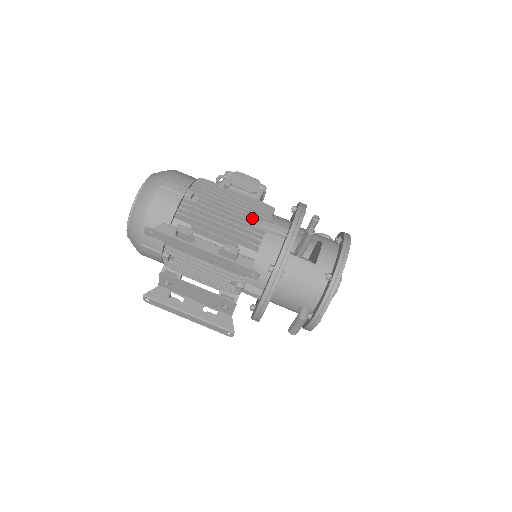
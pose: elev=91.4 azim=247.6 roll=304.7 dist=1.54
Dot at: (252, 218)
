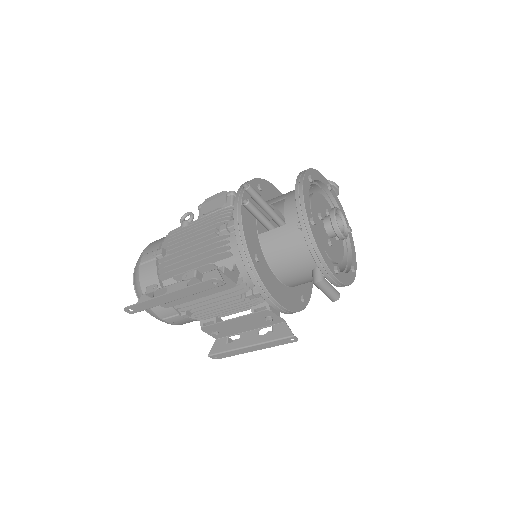
Dot at: (213, 231)
